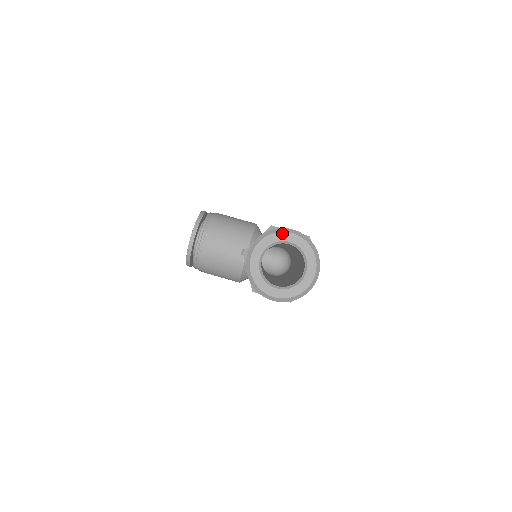
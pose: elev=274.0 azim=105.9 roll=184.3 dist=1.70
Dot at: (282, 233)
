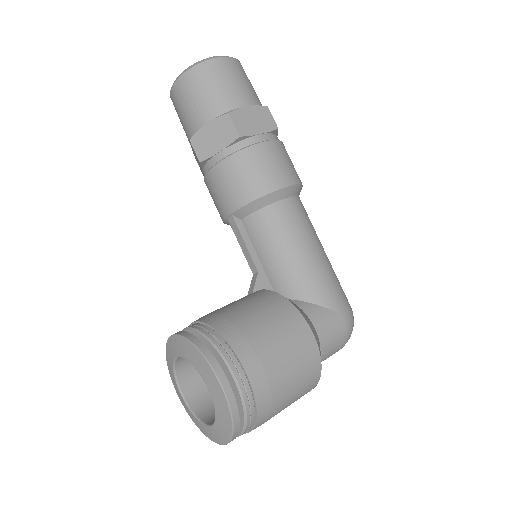
Dot at: occluded
